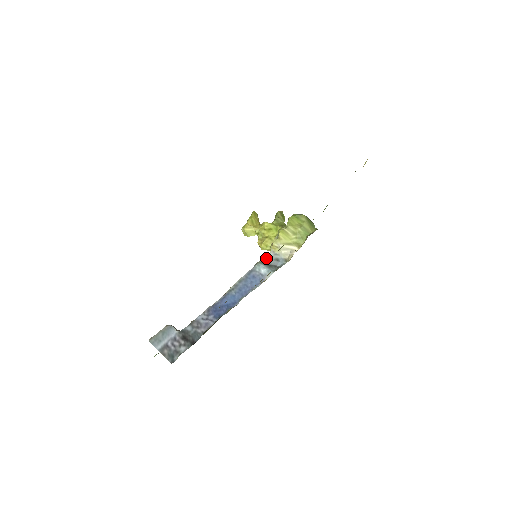
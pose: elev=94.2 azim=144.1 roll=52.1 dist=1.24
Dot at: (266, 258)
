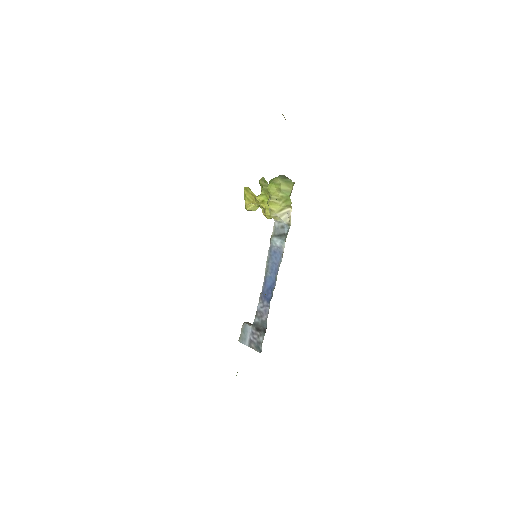
Dot at: (275, 229)
